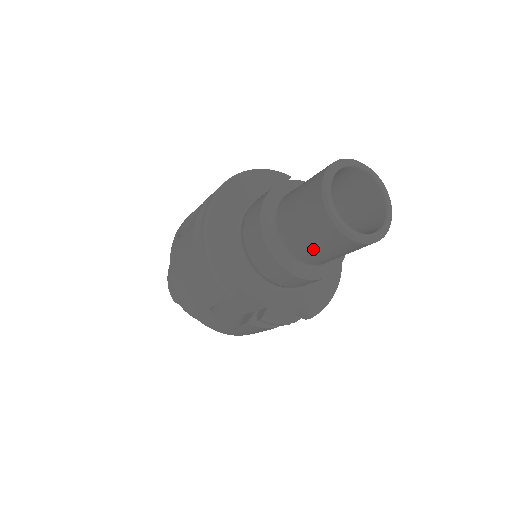
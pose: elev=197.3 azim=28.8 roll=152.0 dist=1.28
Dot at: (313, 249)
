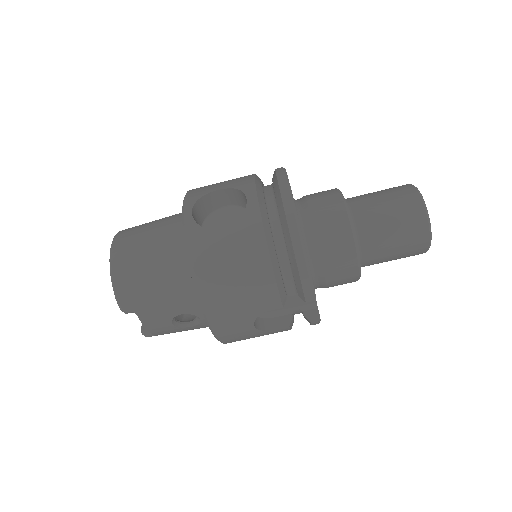
Dot at: (388, 255)
